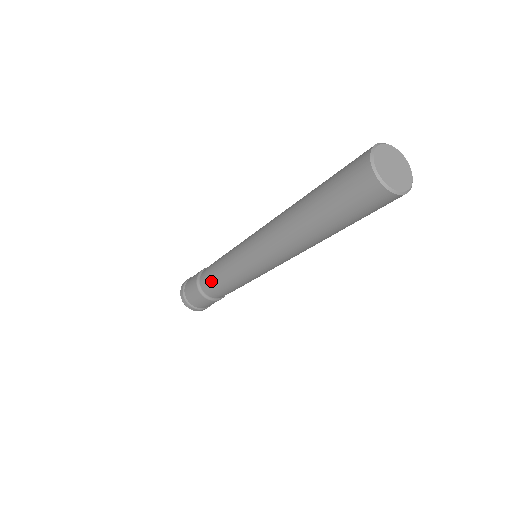
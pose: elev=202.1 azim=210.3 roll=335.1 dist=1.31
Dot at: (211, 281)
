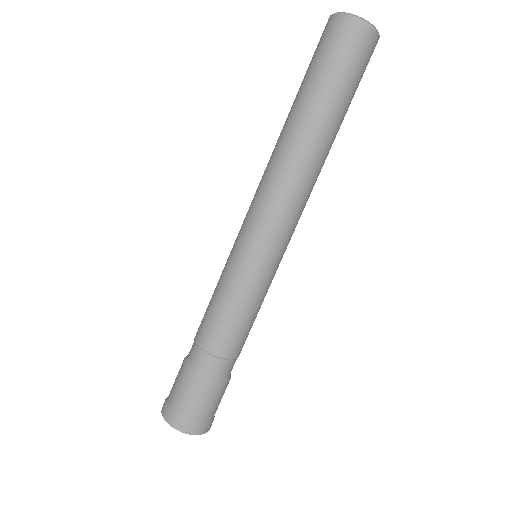
Dot at: (201, 326)
